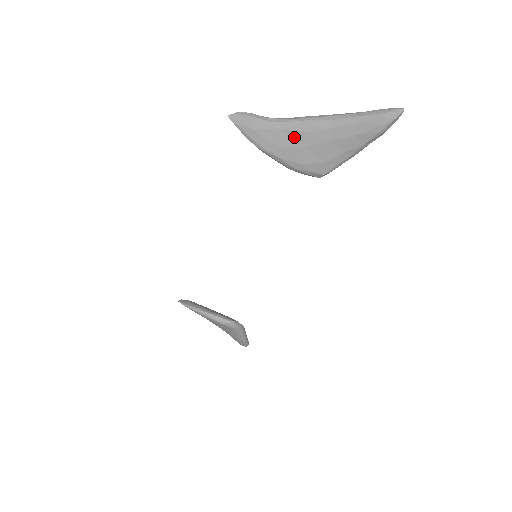
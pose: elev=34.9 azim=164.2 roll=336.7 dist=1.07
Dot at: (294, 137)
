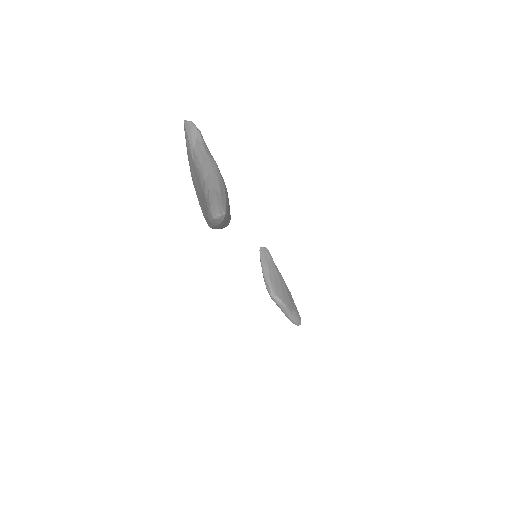
Dot at: (196, 174)
